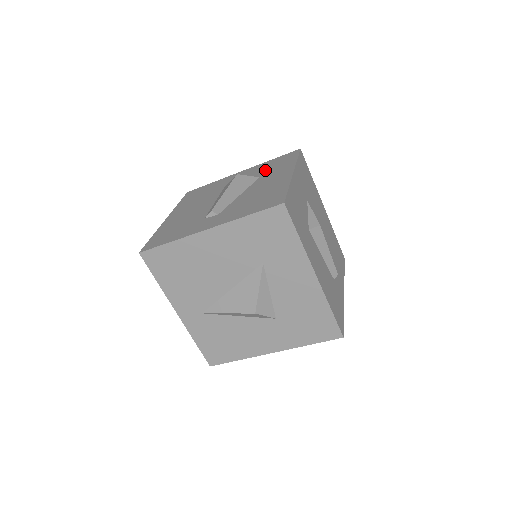
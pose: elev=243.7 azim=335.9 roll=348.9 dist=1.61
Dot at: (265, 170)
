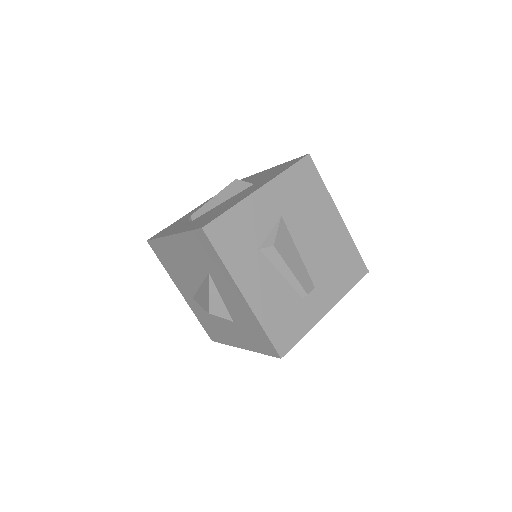
Dot at: (267, 175)
